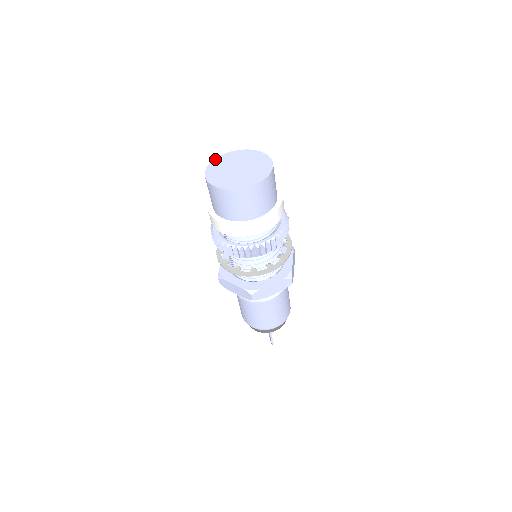
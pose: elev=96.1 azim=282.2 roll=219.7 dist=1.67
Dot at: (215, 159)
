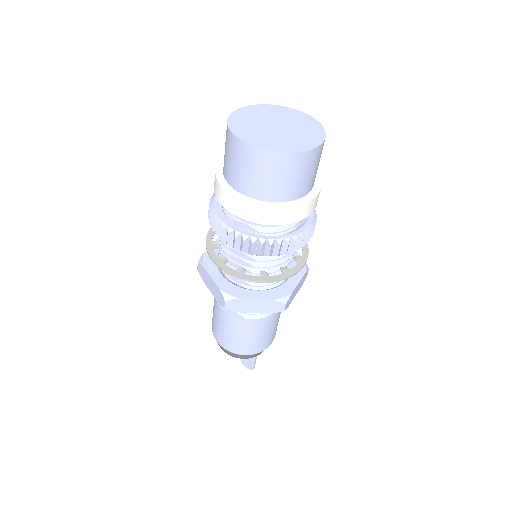
Dot at: (229, 120)
